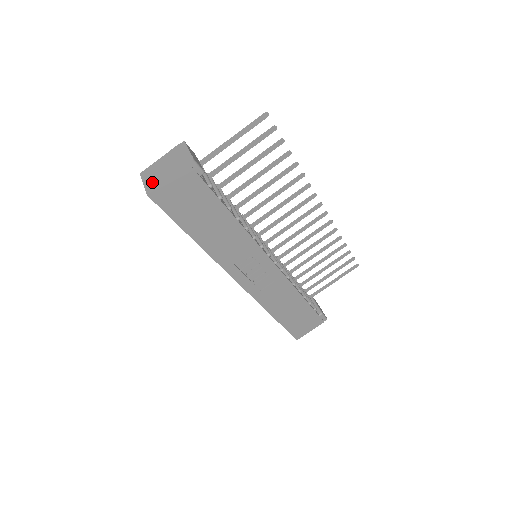
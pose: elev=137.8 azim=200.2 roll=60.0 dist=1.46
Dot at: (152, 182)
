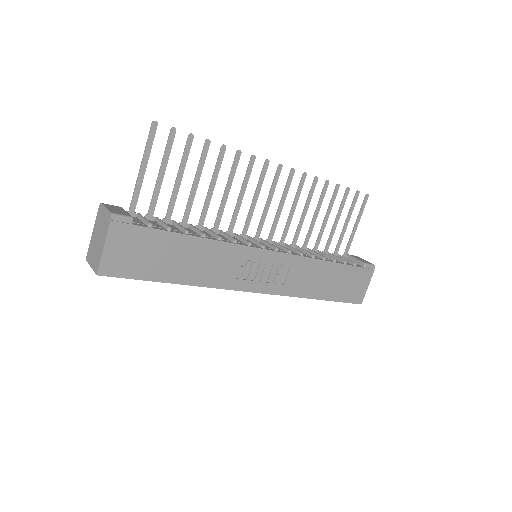
Dot at: (95, 260)
